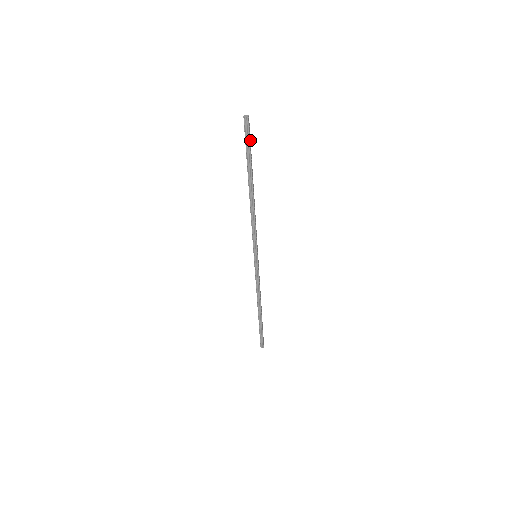
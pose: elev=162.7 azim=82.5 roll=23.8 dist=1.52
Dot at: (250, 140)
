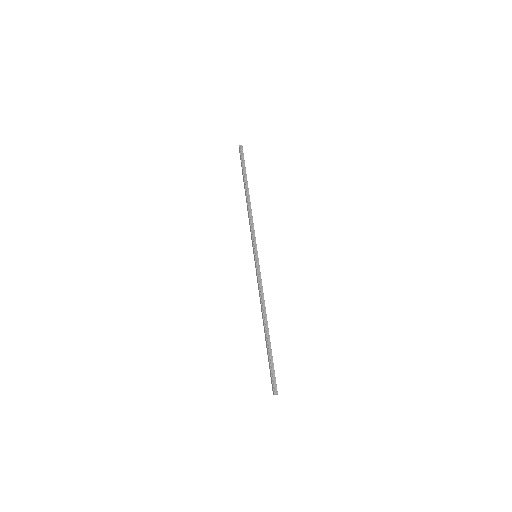
Dot at: (244, 162)
